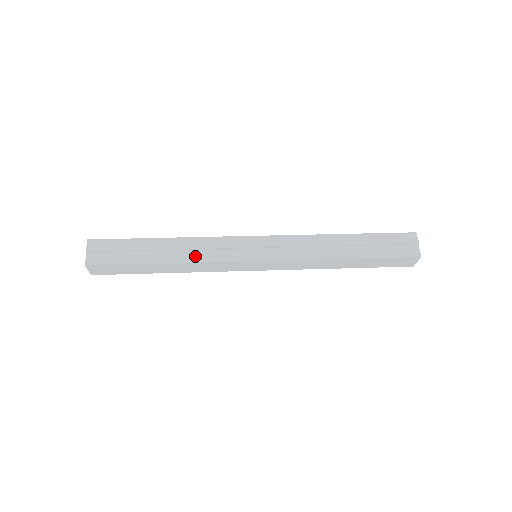
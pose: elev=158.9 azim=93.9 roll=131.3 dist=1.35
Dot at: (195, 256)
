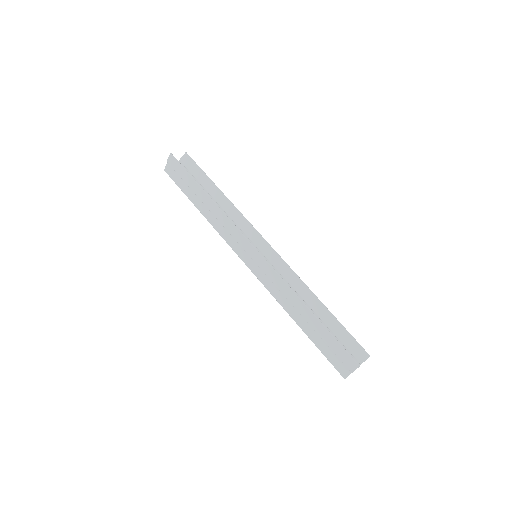
Dot at: (216, 224)
